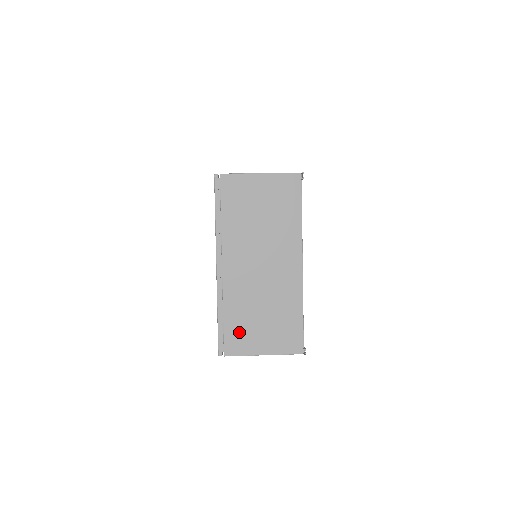
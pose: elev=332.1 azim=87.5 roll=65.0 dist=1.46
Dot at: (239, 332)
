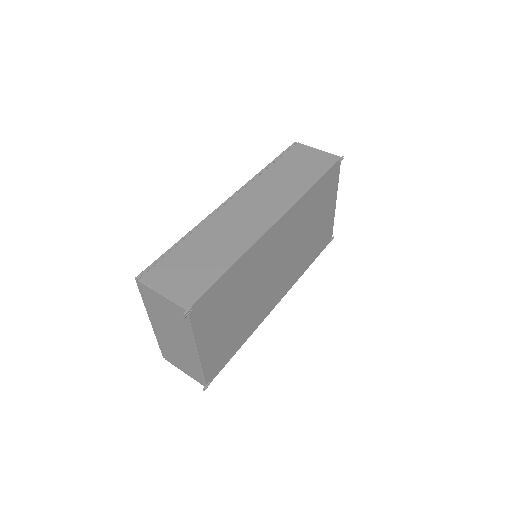
Dot at: (170, 356)
